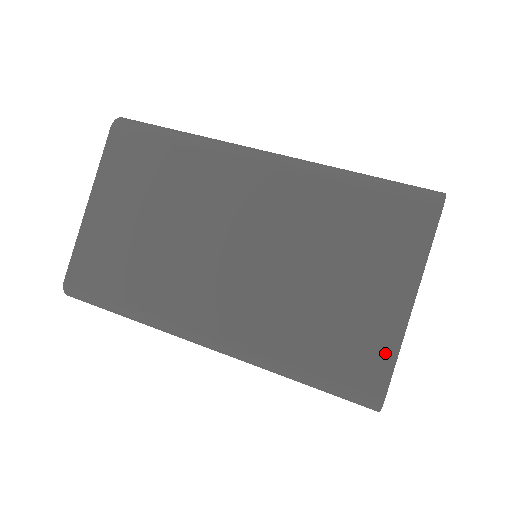
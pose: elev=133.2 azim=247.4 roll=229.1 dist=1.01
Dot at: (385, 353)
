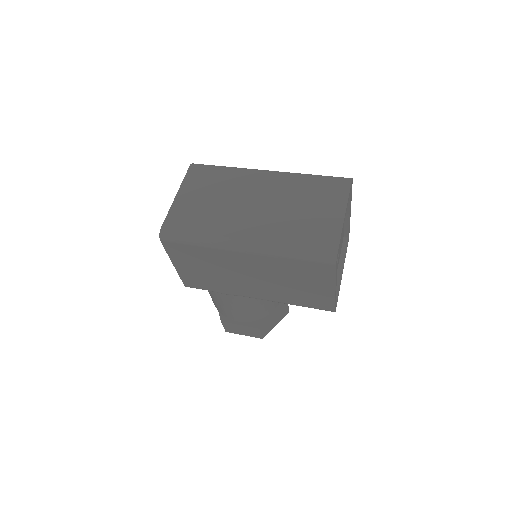
Dot at: (335, 235)
